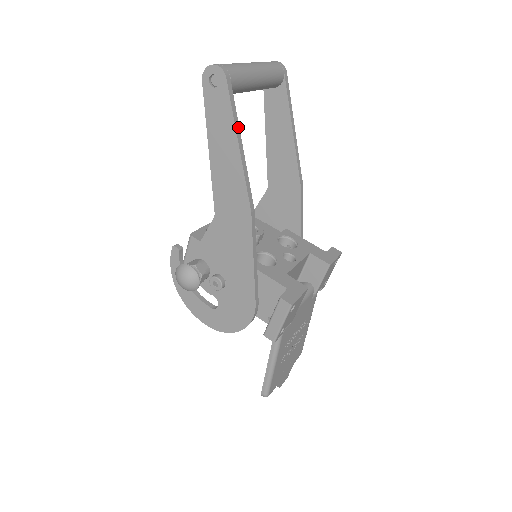
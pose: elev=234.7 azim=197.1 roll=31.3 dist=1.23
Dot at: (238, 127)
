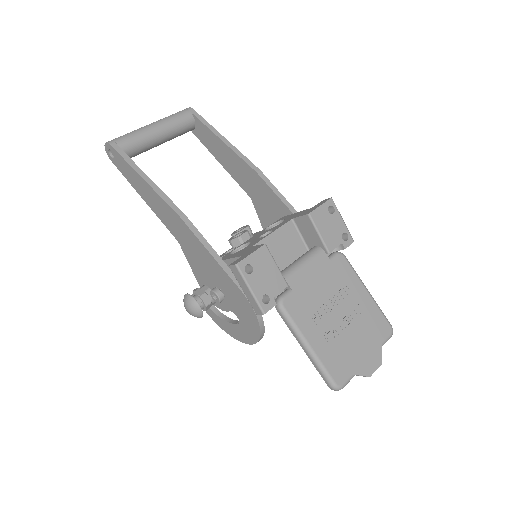
Dot at: (137, 167)
